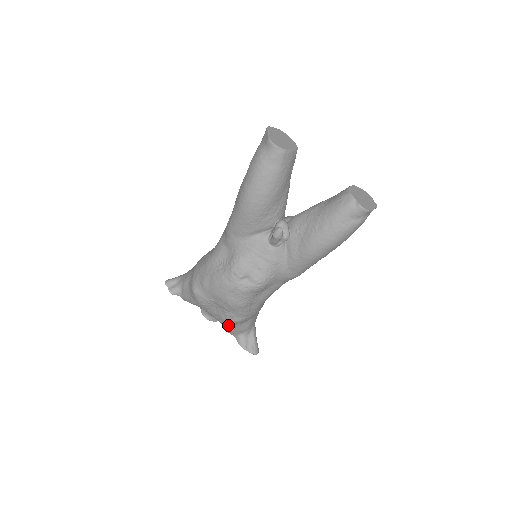
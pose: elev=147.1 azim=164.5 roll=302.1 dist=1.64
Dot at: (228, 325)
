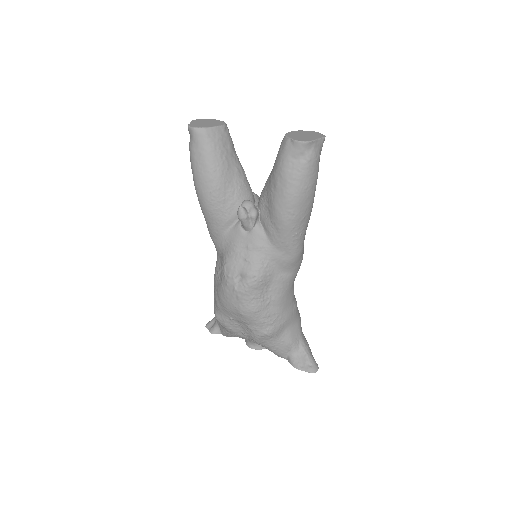
Dot at: (266, 345)
